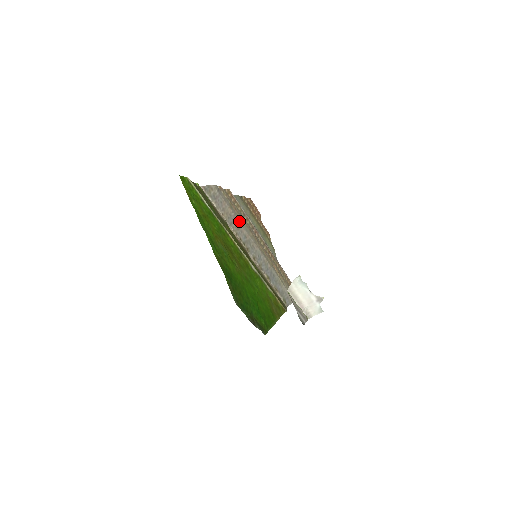
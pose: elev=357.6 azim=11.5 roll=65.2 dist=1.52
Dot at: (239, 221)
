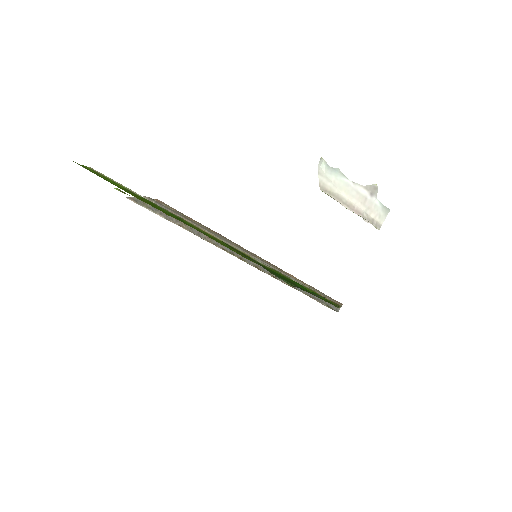
Dot at: (208, 232)
